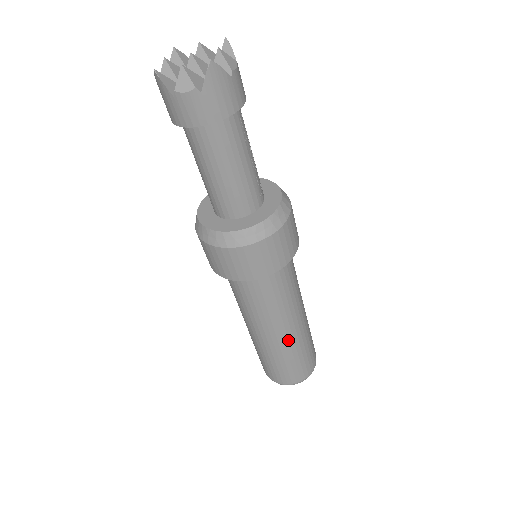
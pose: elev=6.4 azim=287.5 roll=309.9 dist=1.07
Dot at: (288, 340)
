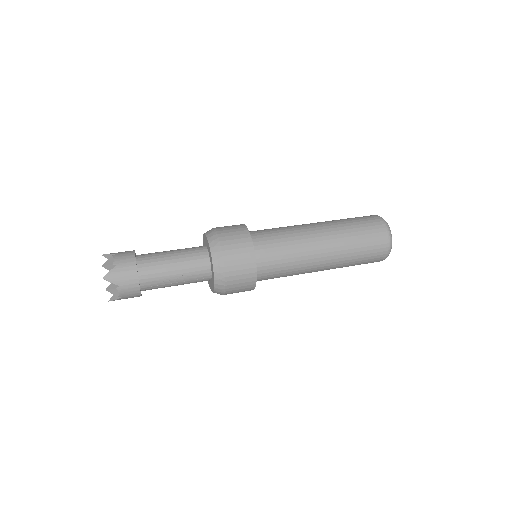
Dot at: occluded
